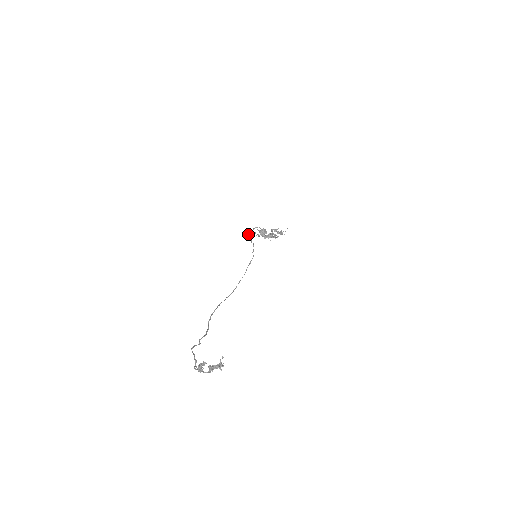
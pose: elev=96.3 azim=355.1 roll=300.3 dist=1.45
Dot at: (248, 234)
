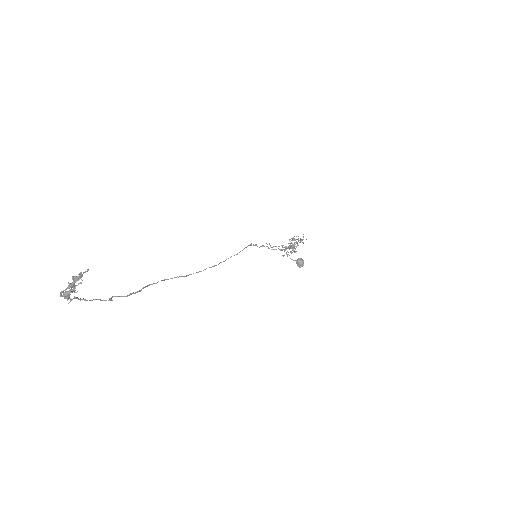
Dot at: occluded
